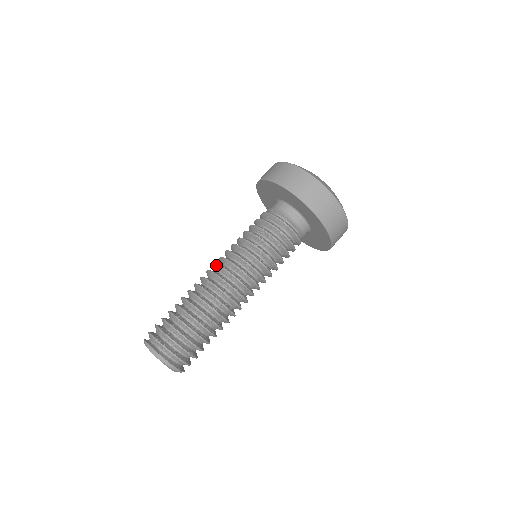
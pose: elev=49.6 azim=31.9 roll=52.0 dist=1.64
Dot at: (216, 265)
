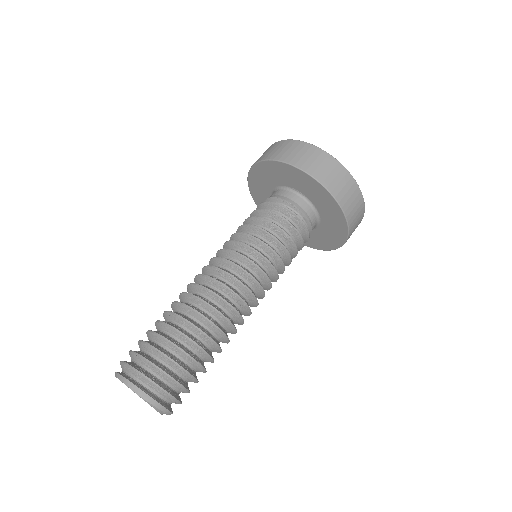
Dot at: (214, 268)
